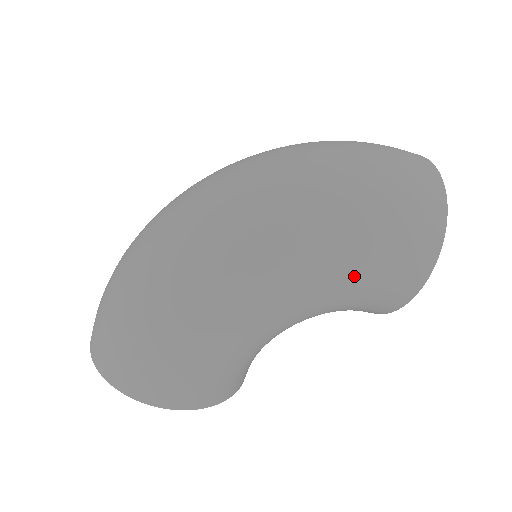
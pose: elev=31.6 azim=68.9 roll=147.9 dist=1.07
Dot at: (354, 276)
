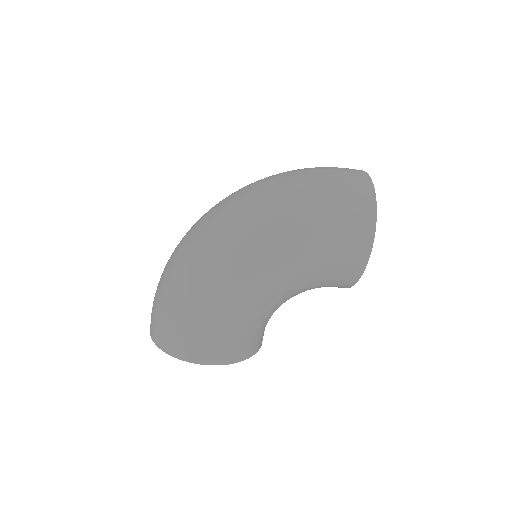
Dot at: (315, 256)
